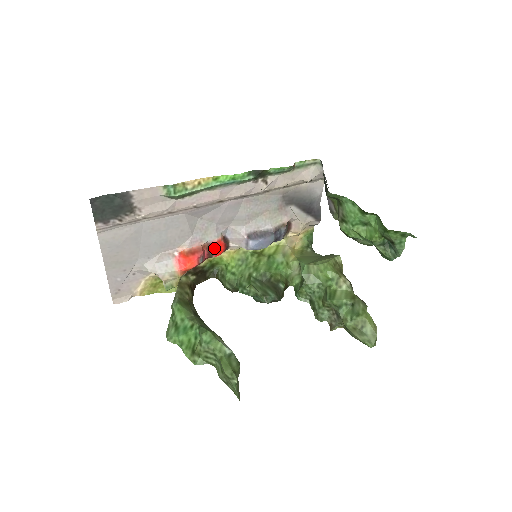
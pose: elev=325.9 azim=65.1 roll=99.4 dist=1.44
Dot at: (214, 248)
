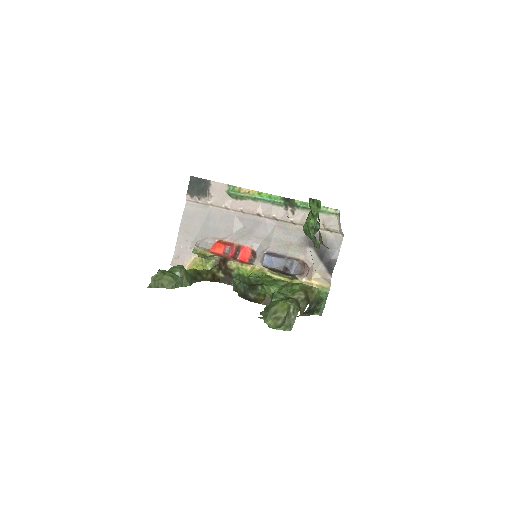
Dot at: (241, 250)
